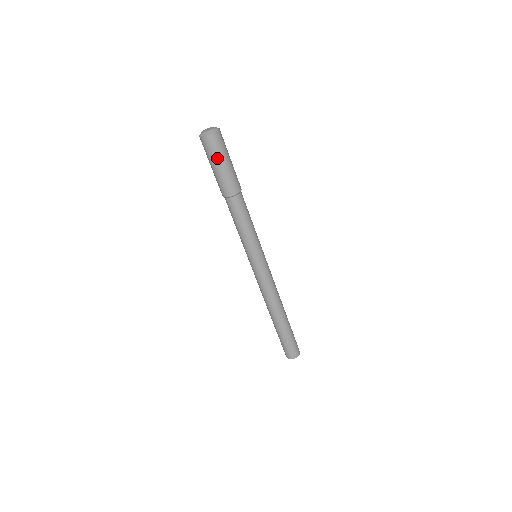
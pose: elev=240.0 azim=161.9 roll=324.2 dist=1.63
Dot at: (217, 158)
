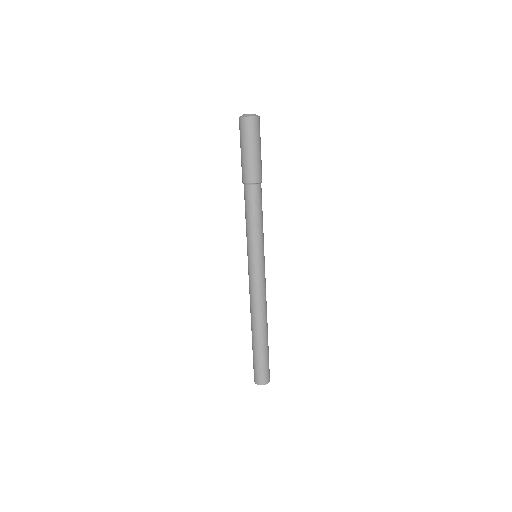
Dot at: (244, 141)
